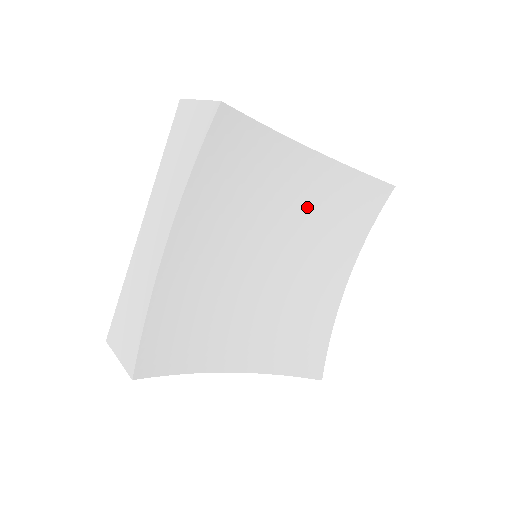
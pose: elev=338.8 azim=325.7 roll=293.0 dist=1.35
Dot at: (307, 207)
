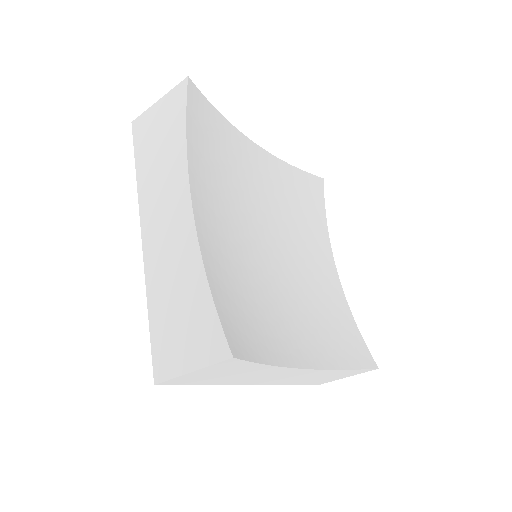
Dot at: (274, 200)
